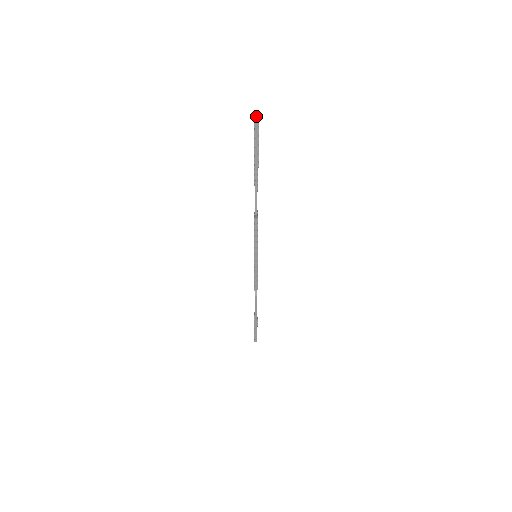
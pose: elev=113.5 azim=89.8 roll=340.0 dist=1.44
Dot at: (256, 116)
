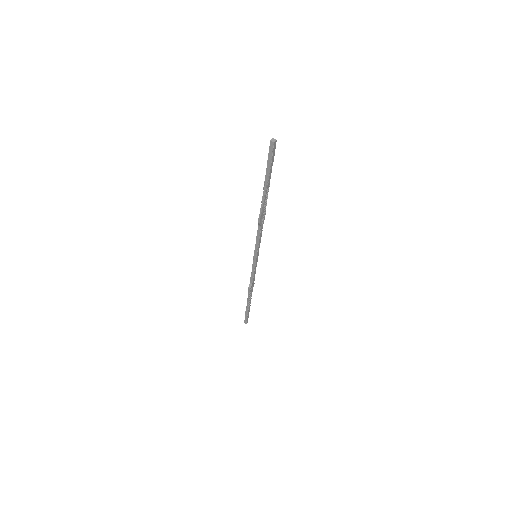
Dot at: (272, 142)
